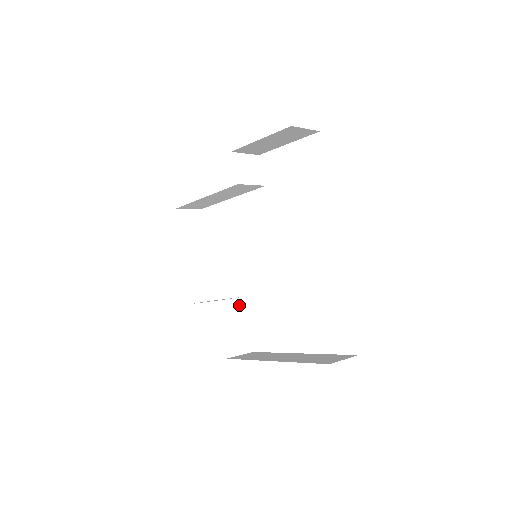
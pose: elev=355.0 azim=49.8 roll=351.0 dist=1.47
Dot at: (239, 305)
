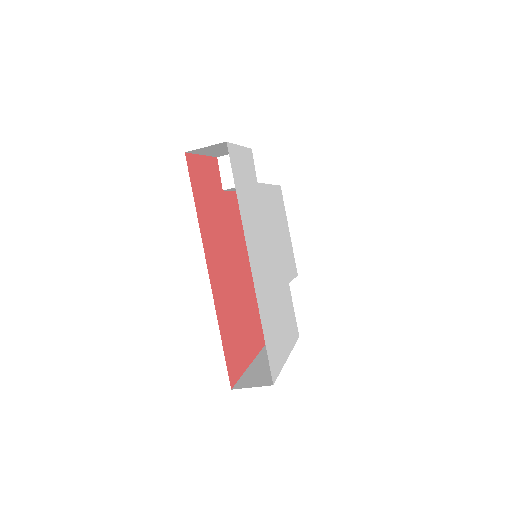
Dot at: occluded
